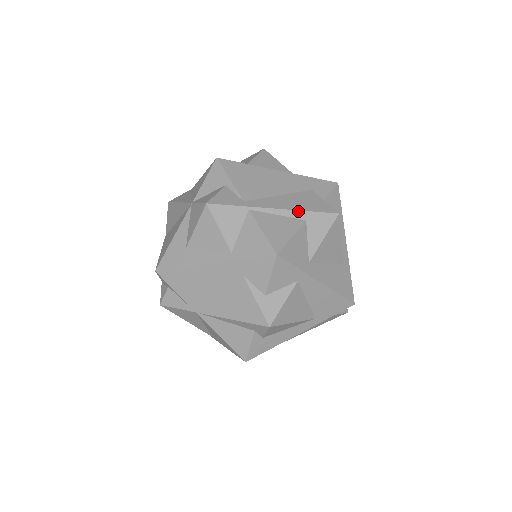
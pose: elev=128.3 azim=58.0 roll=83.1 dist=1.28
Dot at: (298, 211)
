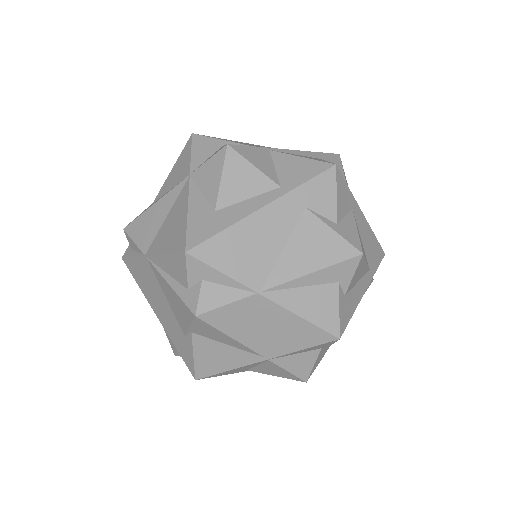
Dot at: (309, 152)
